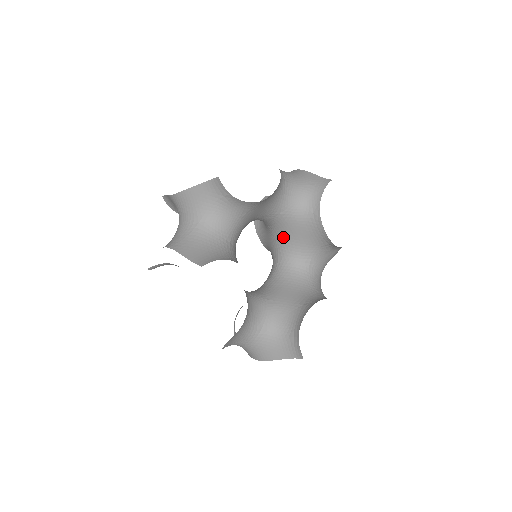
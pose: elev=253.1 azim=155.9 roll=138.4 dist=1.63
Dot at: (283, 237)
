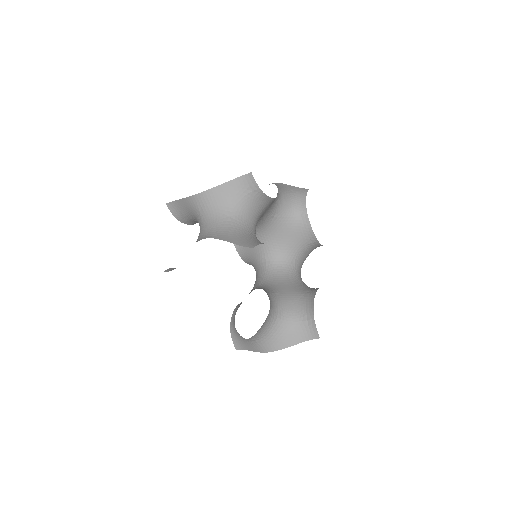
Dot at: (271, 240)
